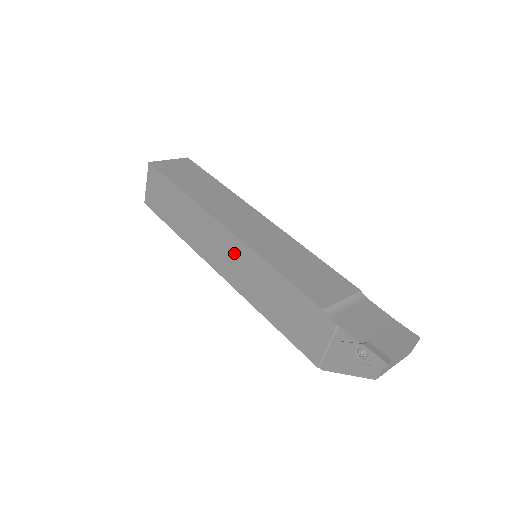
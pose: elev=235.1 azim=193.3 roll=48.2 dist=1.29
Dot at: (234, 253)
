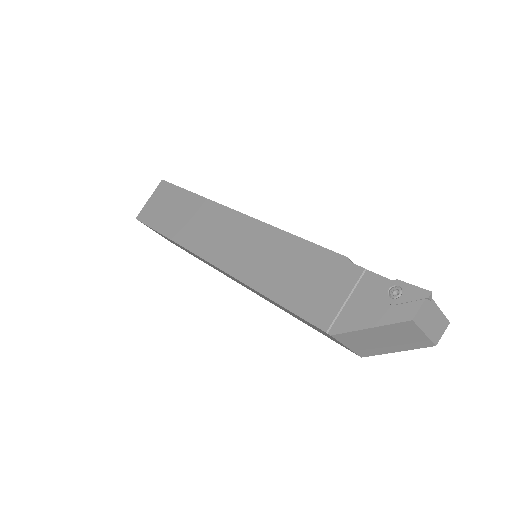
Dot at: (240, 233)
